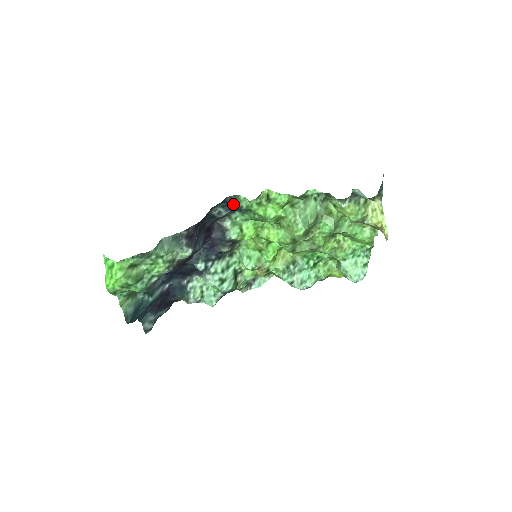
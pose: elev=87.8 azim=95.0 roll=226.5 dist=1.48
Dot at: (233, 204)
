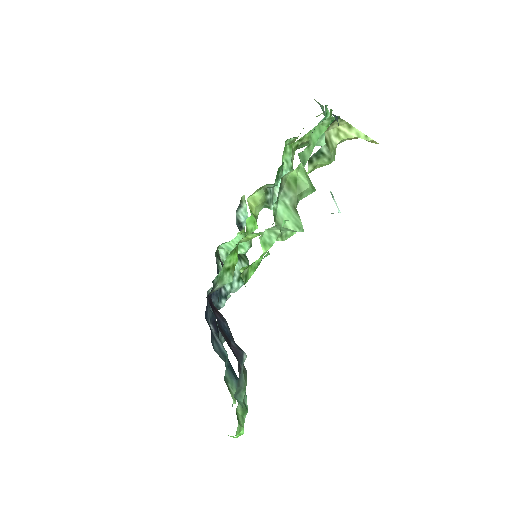
Dot at: occluded
